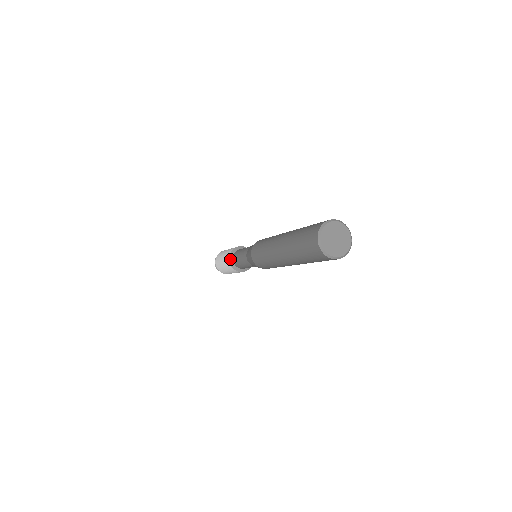
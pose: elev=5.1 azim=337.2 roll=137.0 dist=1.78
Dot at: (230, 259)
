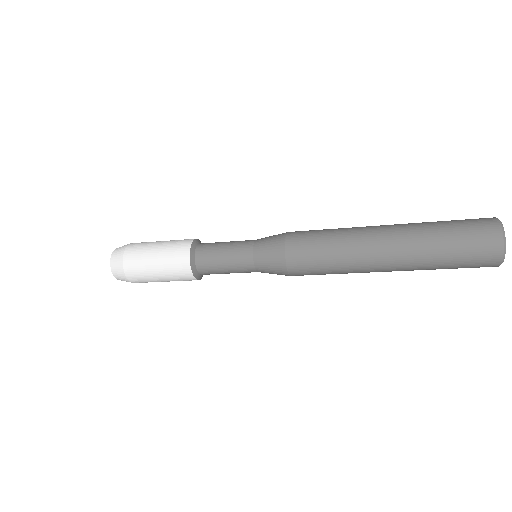
Dot at: (191, 252)
